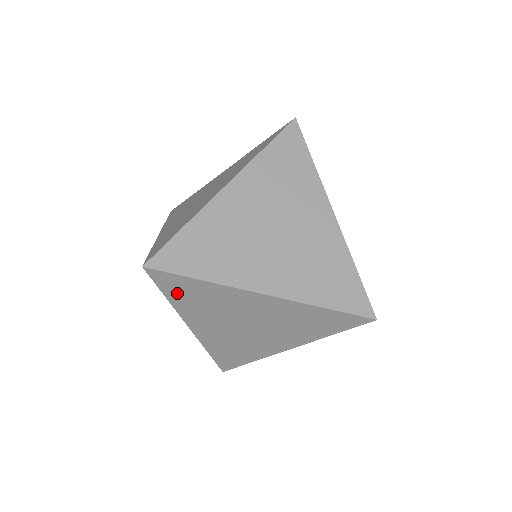
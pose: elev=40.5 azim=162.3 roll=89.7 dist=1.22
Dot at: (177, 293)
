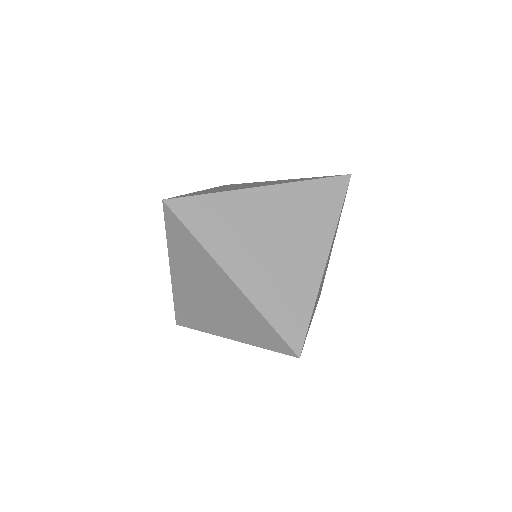
Dot at: occluded
